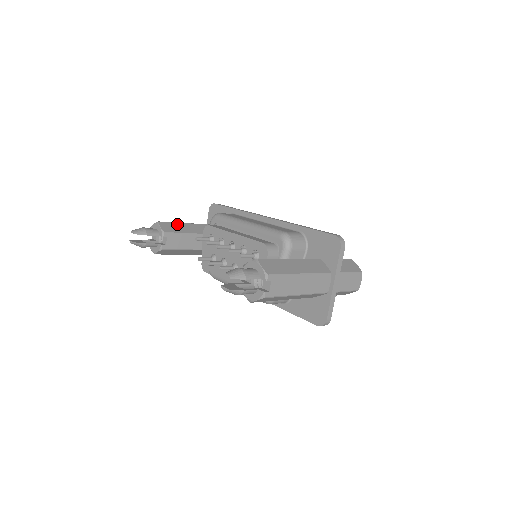
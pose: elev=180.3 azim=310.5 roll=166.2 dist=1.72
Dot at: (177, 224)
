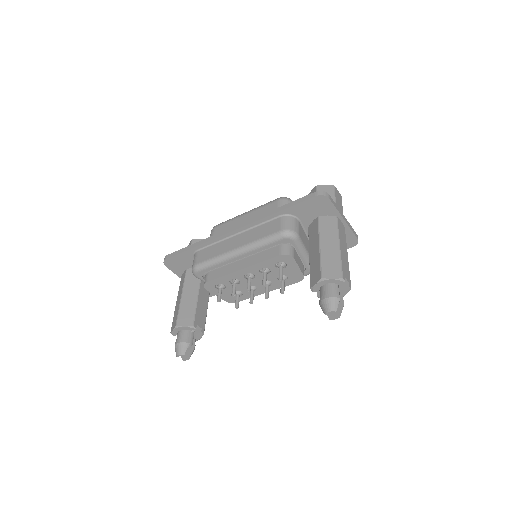
Dot at: (182, 308)
